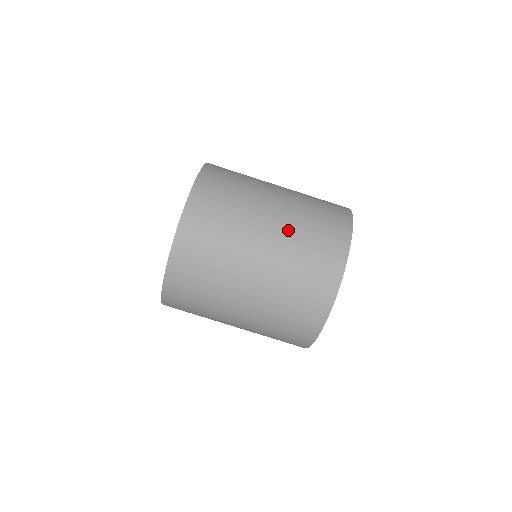
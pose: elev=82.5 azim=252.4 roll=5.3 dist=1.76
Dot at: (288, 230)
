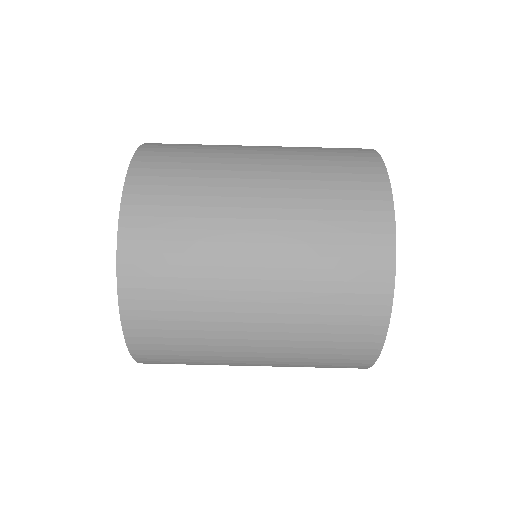
Dot at: (289, 230)
